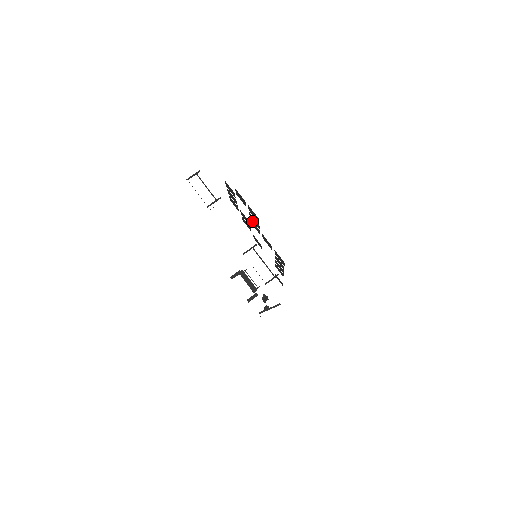
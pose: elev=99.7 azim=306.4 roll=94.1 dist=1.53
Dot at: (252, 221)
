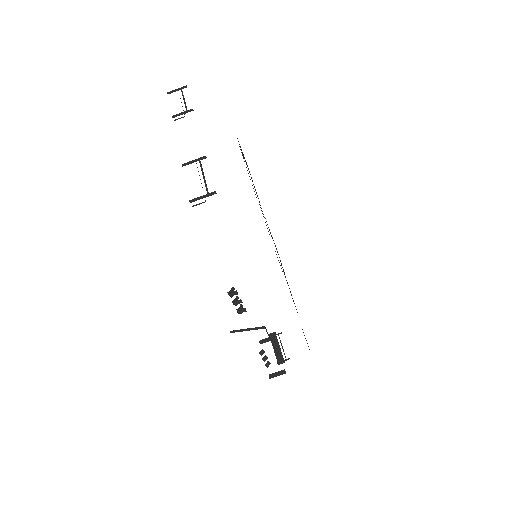
Dot at: occluded
